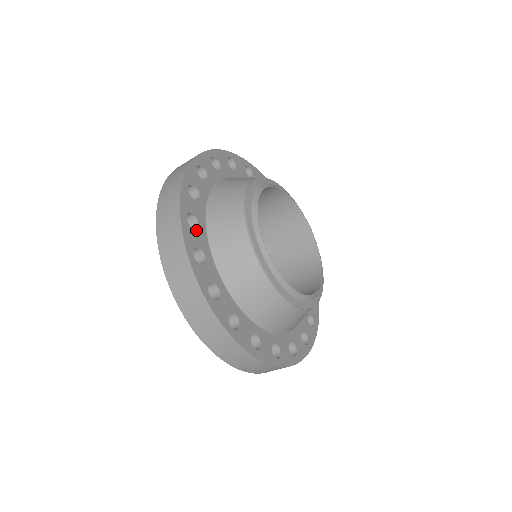
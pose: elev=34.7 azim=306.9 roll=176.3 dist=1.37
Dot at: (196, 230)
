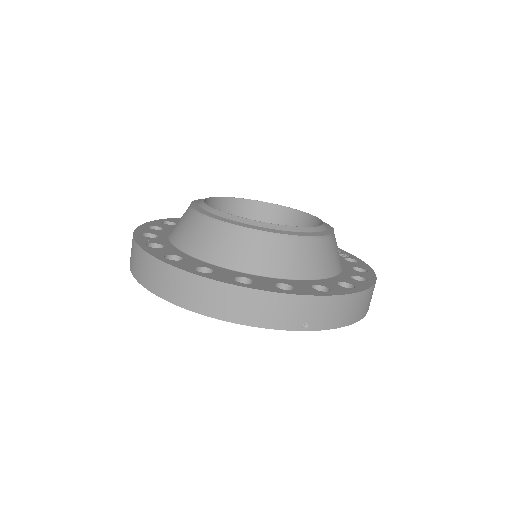
Dot at: (162, 249)
